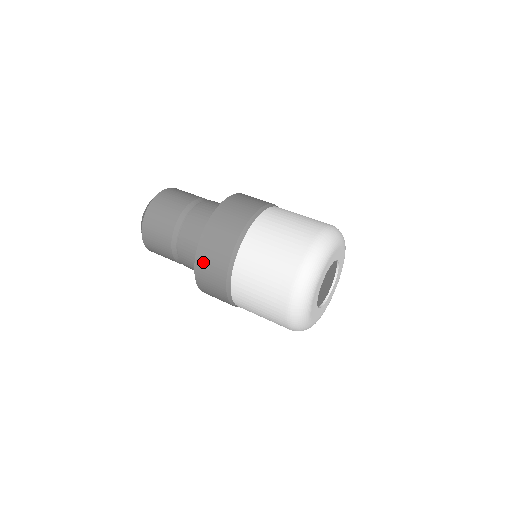
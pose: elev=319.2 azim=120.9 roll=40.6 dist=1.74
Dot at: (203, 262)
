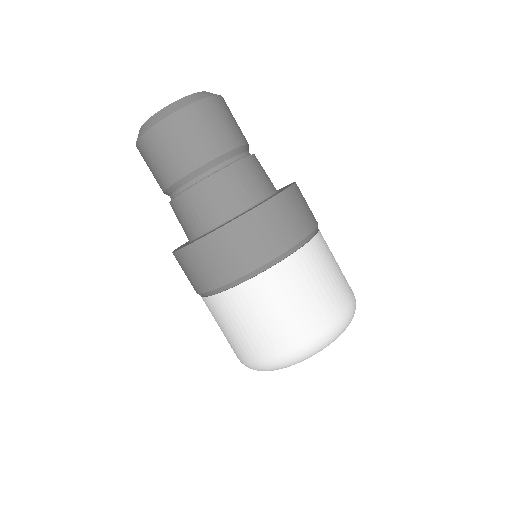
Dot at: (192, 258)
